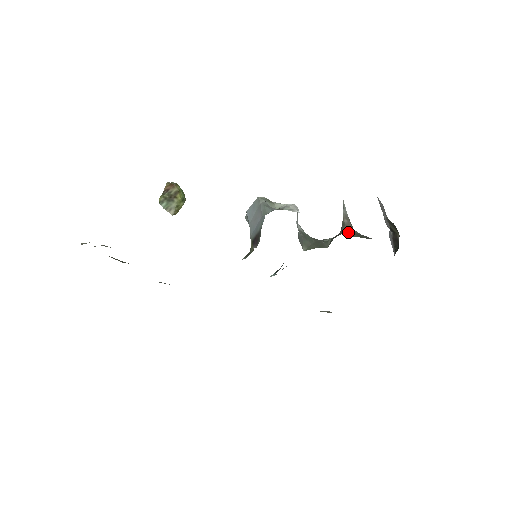
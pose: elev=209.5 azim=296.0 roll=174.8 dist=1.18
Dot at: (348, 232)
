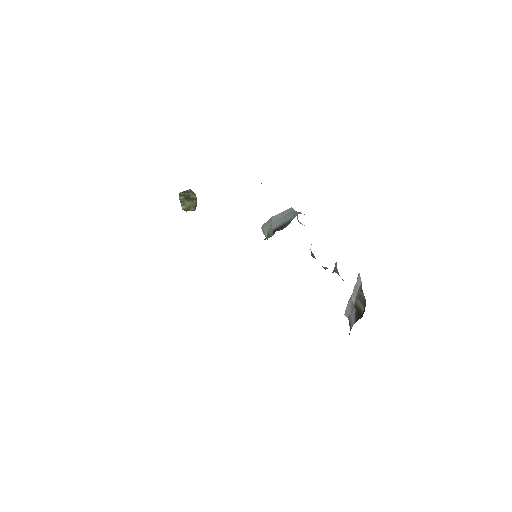
Dot at: occluded
